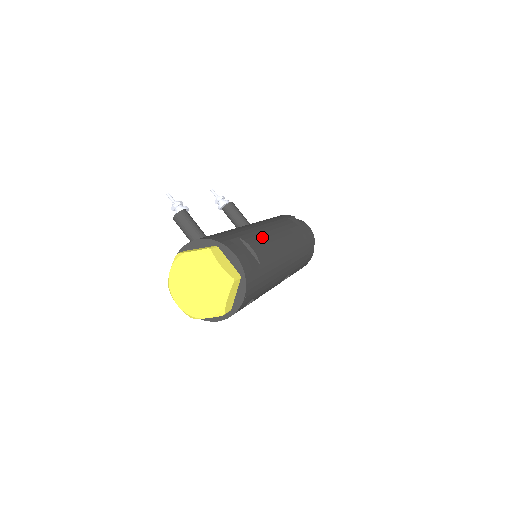
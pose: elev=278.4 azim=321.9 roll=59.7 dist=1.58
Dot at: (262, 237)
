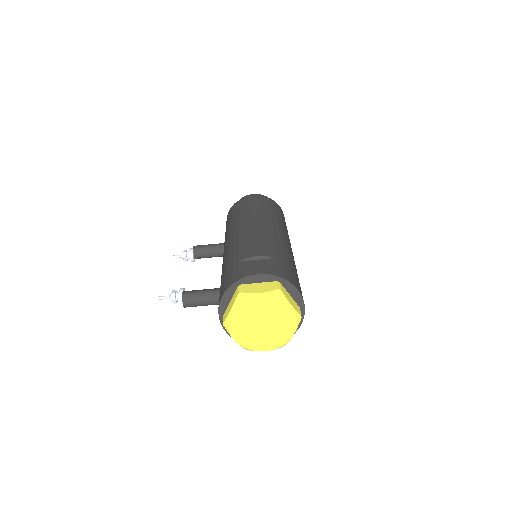
Dot at: (248, 241)
